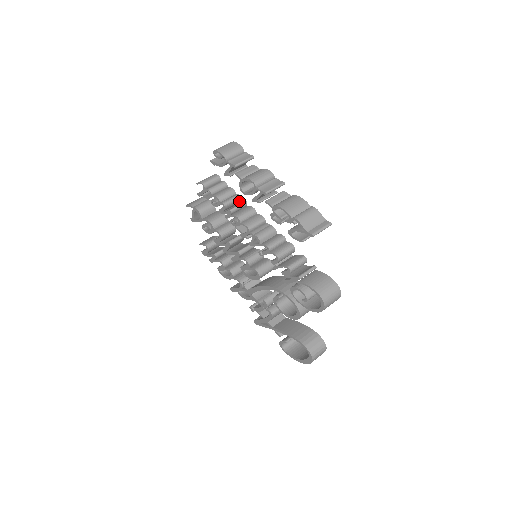
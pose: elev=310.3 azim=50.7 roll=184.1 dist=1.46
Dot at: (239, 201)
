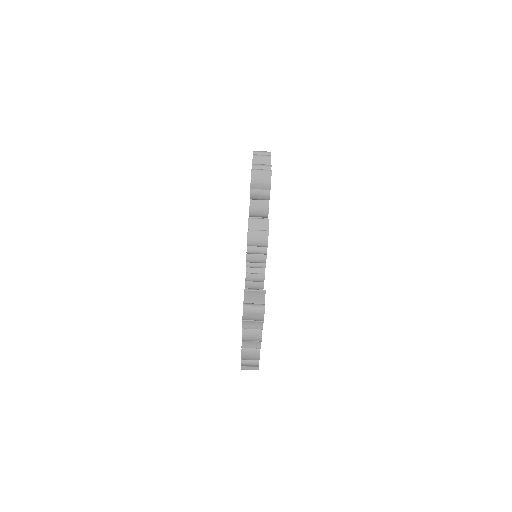
Dot at: occluded
